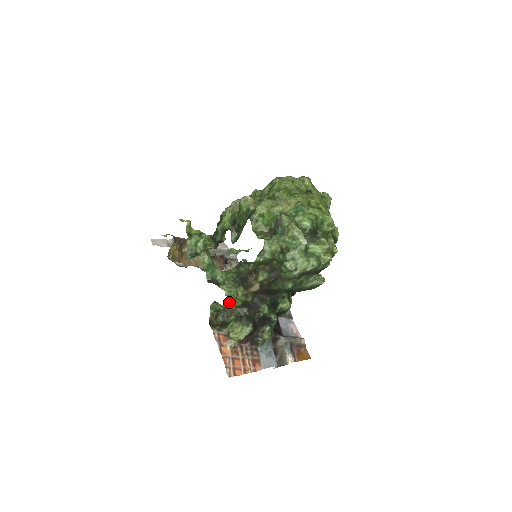
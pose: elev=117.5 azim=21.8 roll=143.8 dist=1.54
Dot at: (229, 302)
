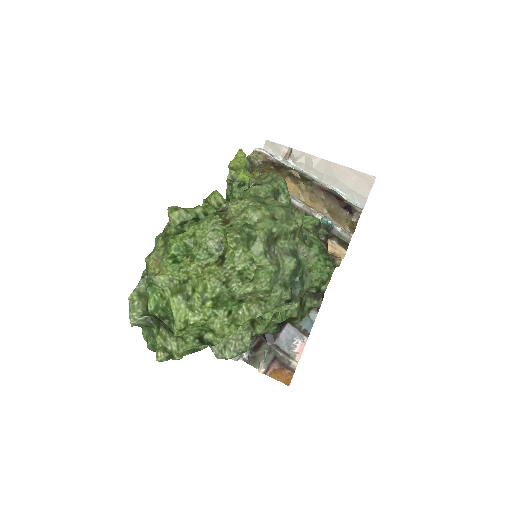
Dot at: occluded
